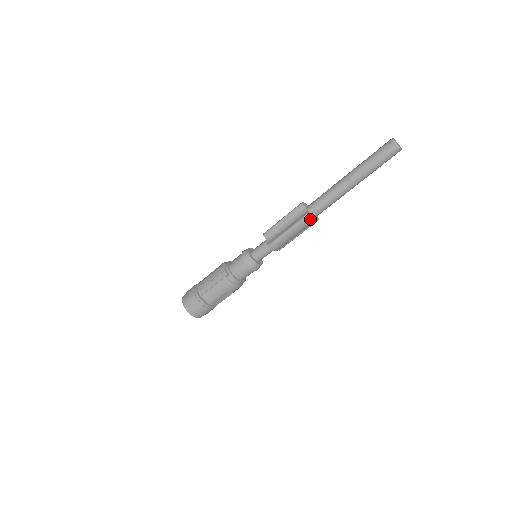
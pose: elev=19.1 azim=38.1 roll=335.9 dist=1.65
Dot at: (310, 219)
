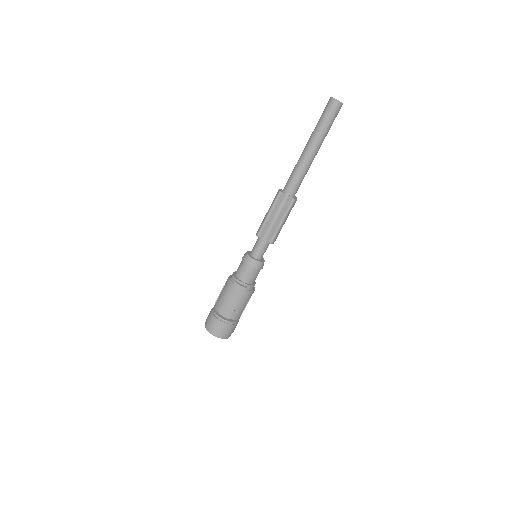
Dot at: occluded
